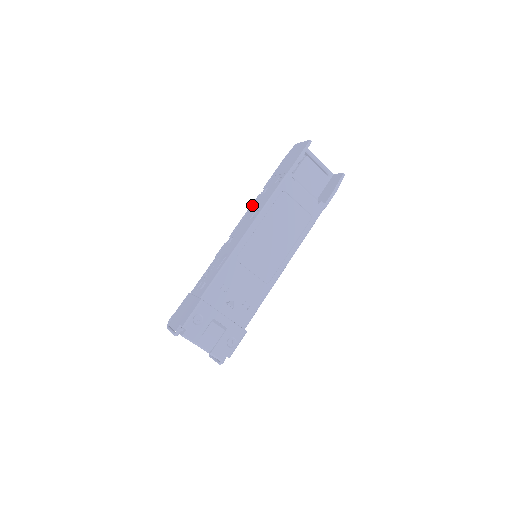
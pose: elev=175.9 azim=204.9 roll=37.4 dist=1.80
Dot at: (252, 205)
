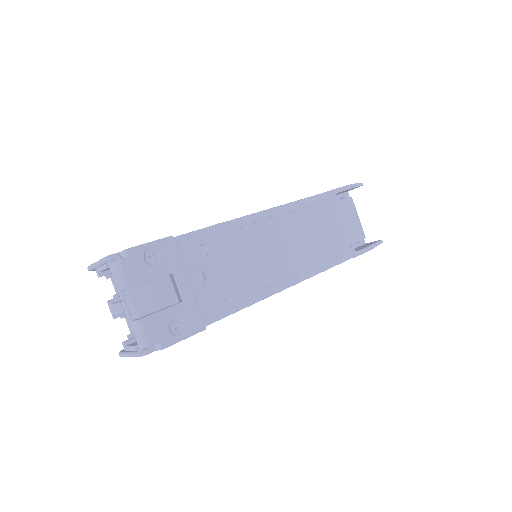
Dot at: occluded
